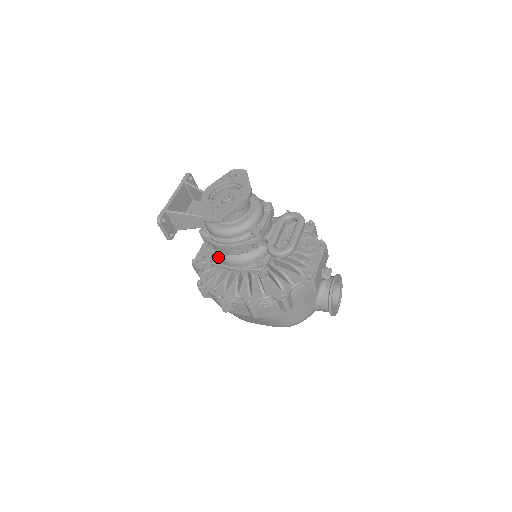
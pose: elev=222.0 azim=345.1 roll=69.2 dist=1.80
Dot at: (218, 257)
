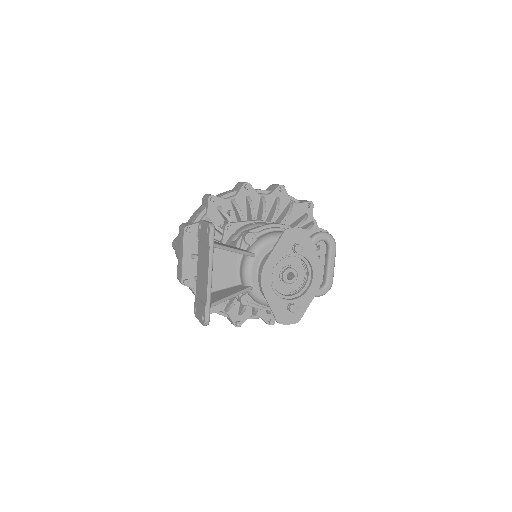
Dot at: occluded
